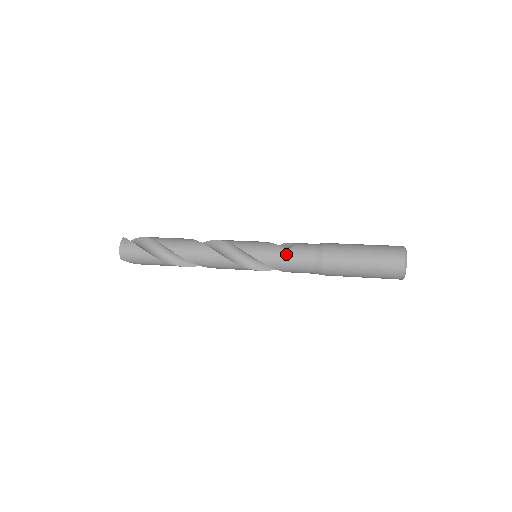
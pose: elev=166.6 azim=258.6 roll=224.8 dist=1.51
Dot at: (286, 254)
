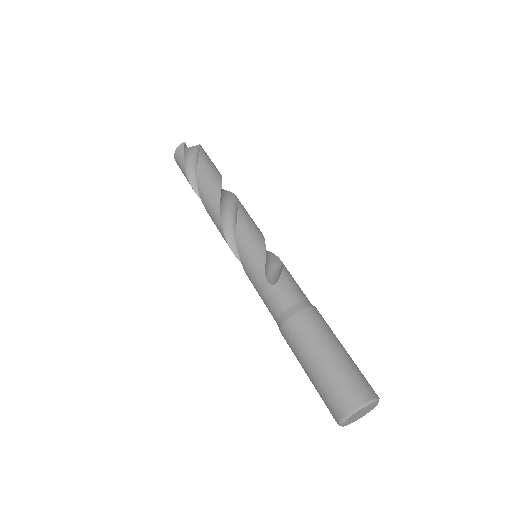
Dot at: (261, 286)
